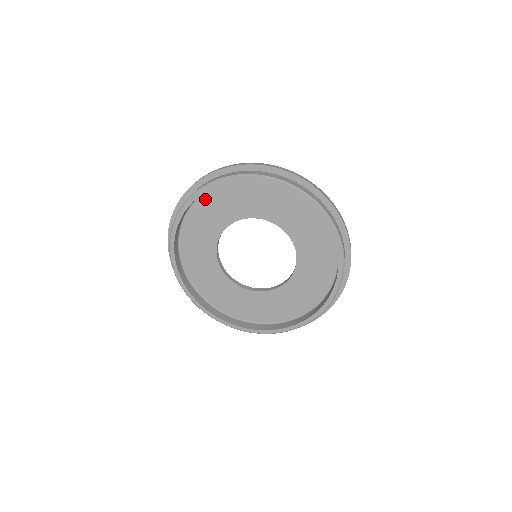
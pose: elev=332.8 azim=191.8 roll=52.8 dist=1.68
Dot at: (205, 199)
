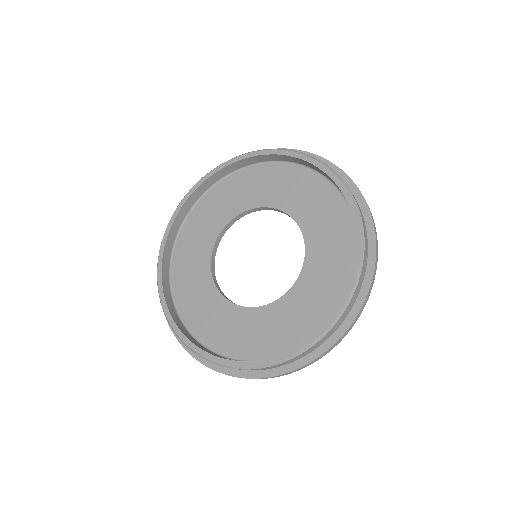
Dot at: (260, 169)
